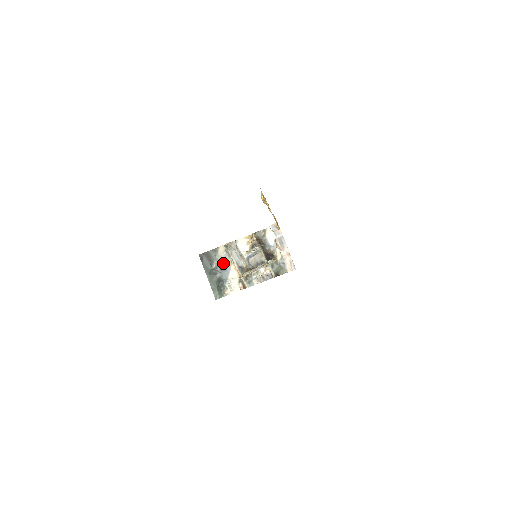
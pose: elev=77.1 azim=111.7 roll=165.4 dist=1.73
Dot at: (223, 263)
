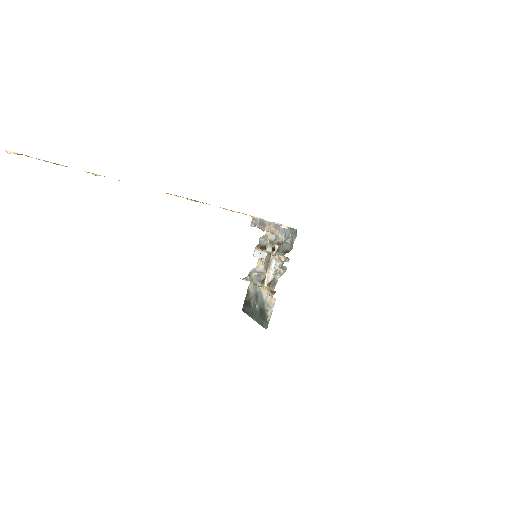
Dot at: (256, 295)
